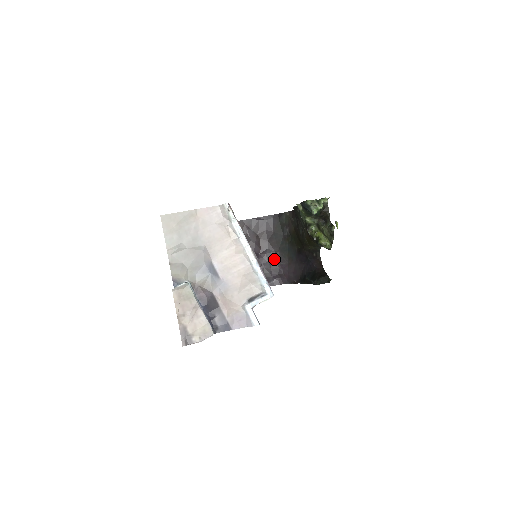
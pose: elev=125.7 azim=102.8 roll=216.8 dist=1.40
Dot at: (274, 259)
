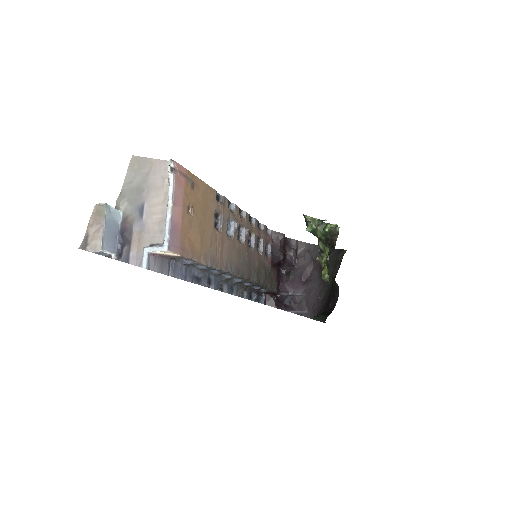
Dot at: (315, 290)
